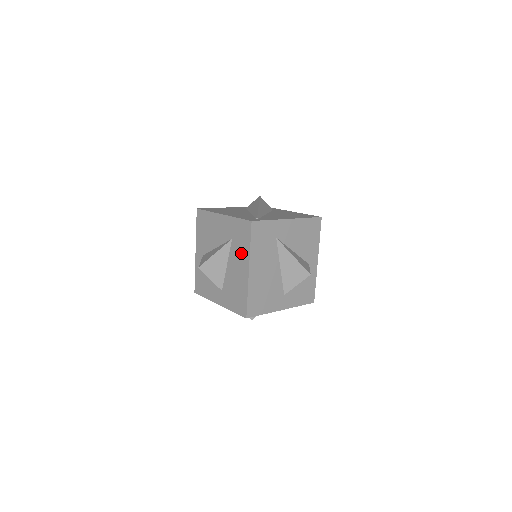
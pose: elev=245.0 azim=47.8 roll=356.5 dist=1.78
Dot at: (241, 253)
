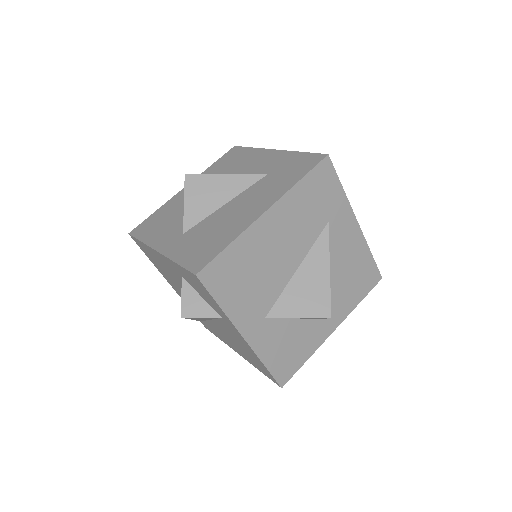
Dot at: (271, 189)
